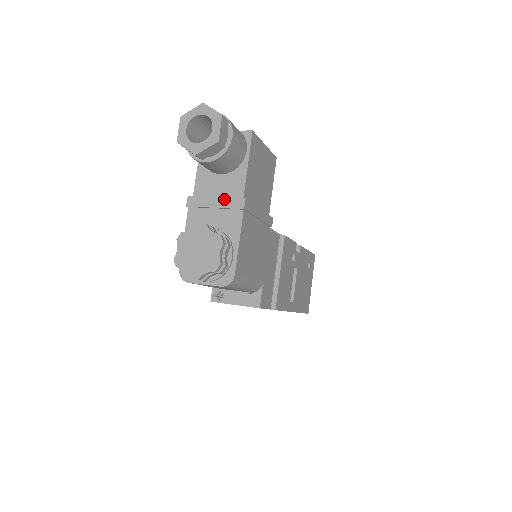
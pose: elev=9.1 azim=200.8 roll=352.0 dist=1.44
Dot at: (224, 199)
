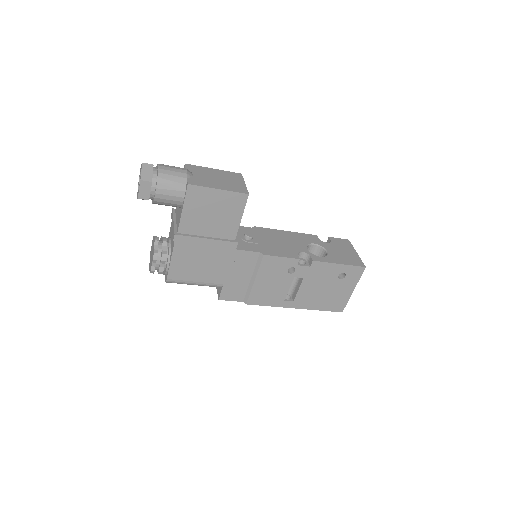
Dot at: (173, 226)
